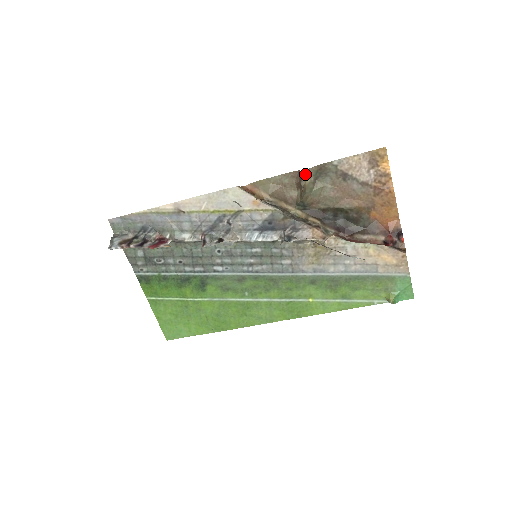
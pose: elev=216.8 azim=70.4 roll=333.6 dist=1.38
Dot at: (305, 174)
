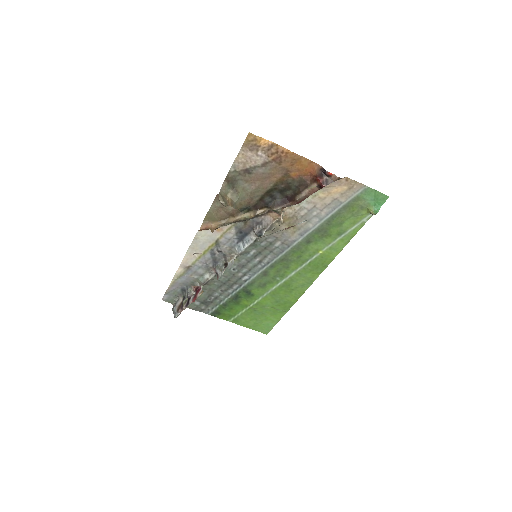
Dot at: (222, 194)
